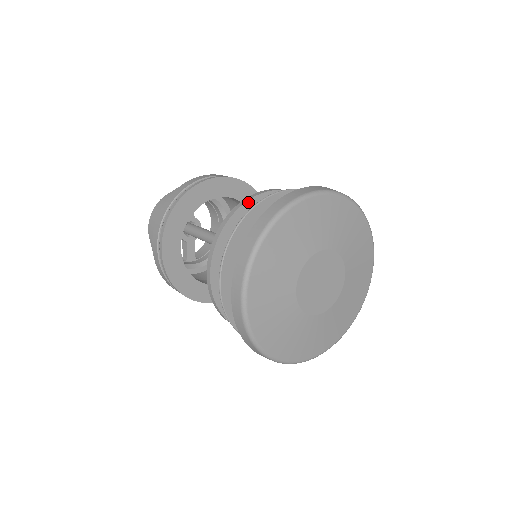
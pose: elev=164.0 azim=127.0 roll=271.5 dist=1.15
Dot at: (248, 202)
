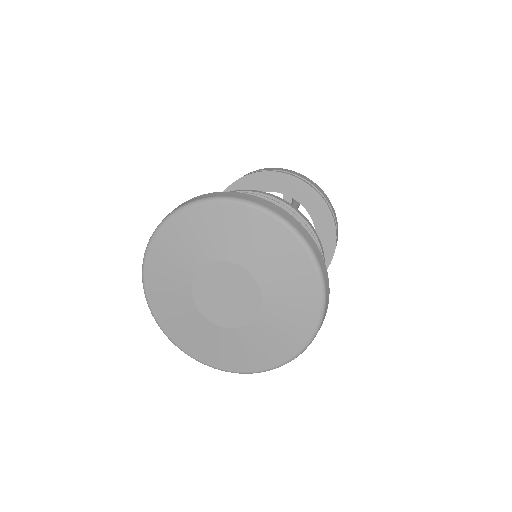
Dot at: occluded
